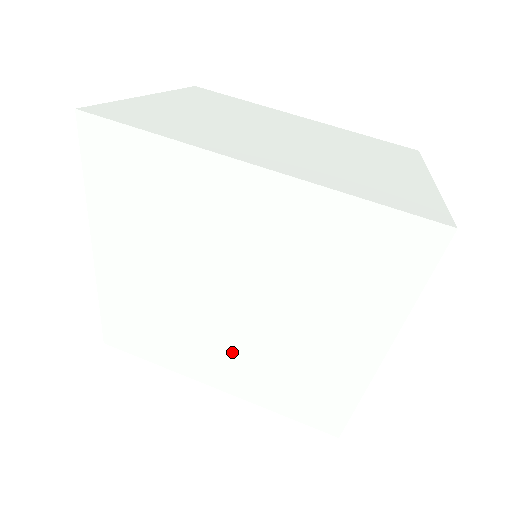
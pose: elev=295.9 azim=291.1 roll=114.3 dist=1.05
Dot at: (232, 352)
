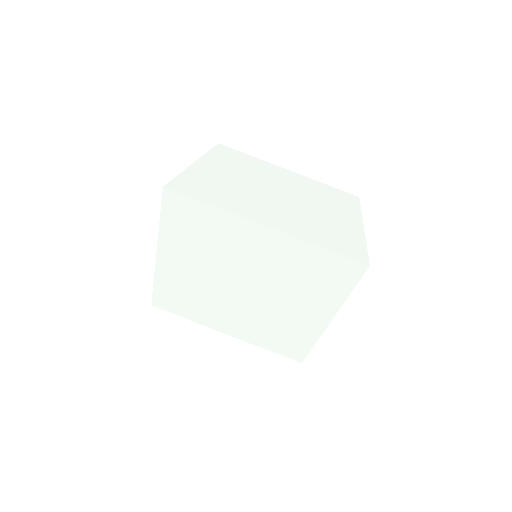
Dot at: (240, 315)
